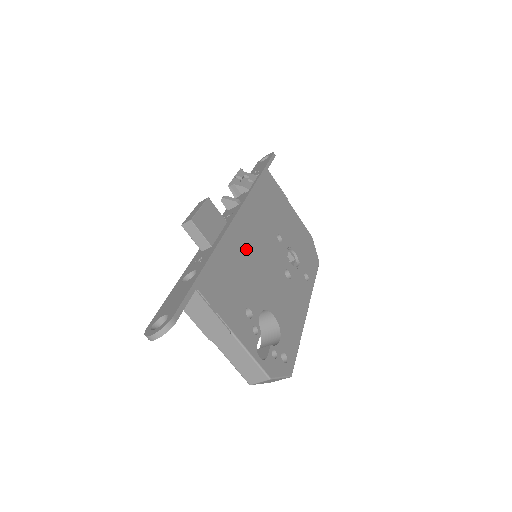
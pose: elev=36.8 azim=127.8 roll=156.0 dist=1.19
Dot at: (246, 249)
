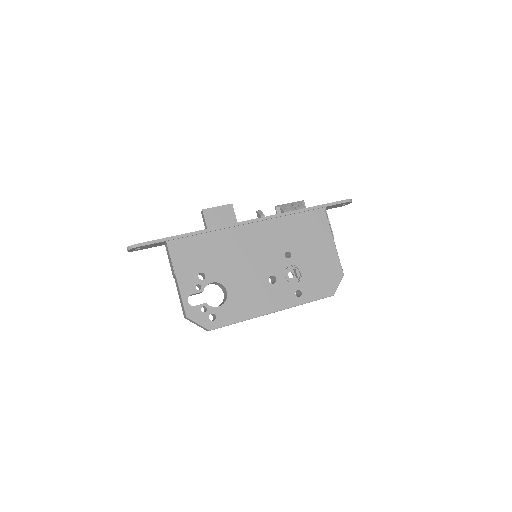
Dot at: (237, 244)
